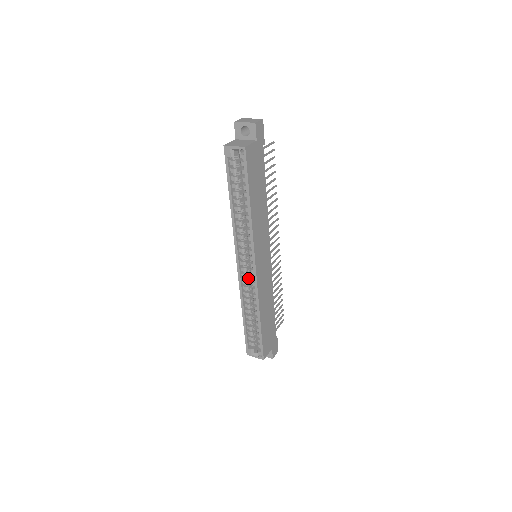
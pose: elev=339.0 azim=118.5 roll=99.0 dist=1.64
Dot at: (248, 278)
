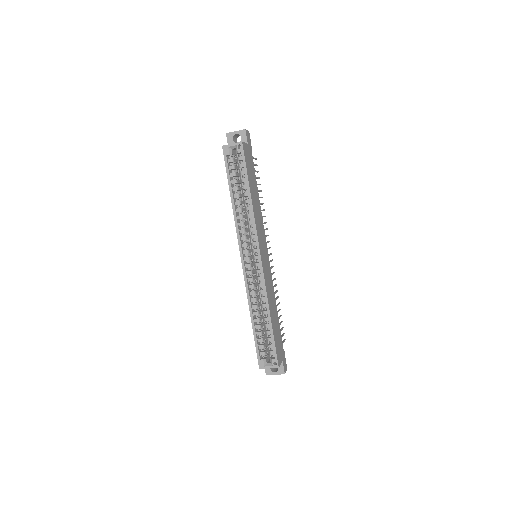
Dot at: (252, 276)
